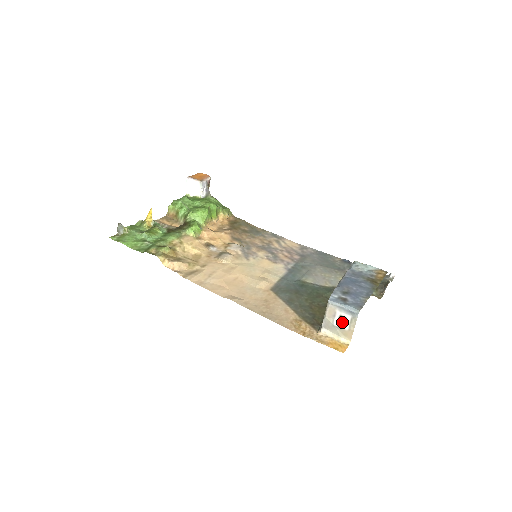
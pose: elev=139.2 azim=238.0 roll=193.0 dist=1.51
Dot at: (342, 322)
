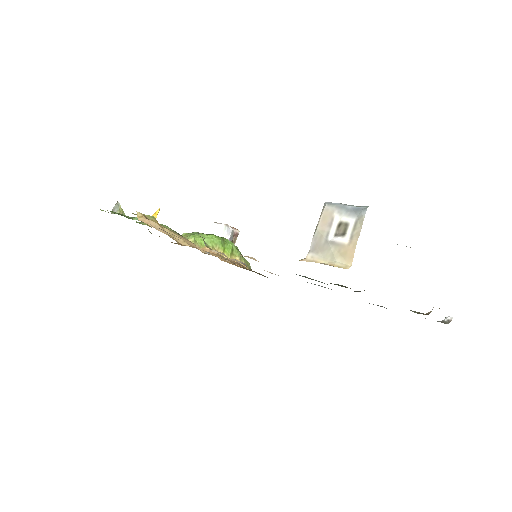
Dot at: (341, 233)
